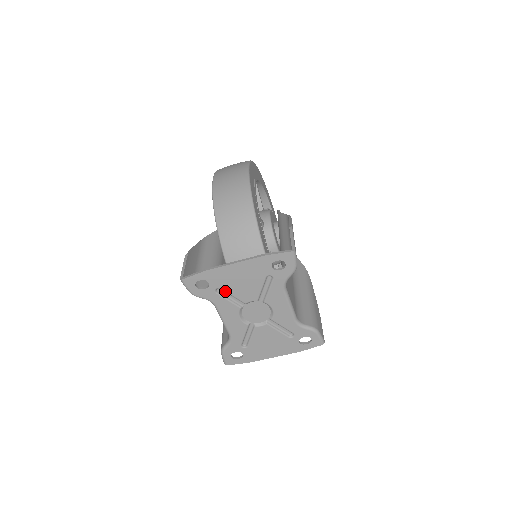
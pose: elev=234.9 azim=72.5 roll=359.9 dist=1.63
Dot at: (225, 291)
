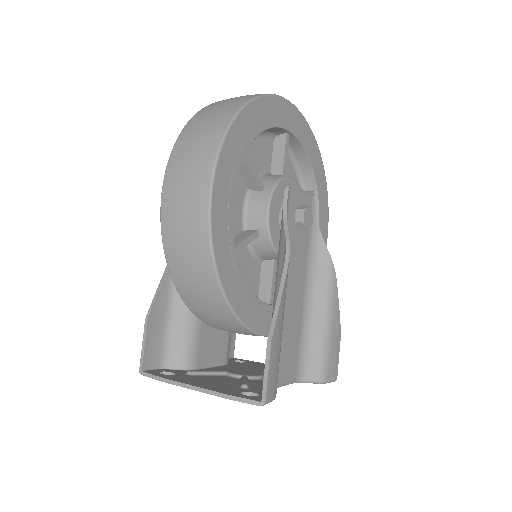
Dot at: occluded
